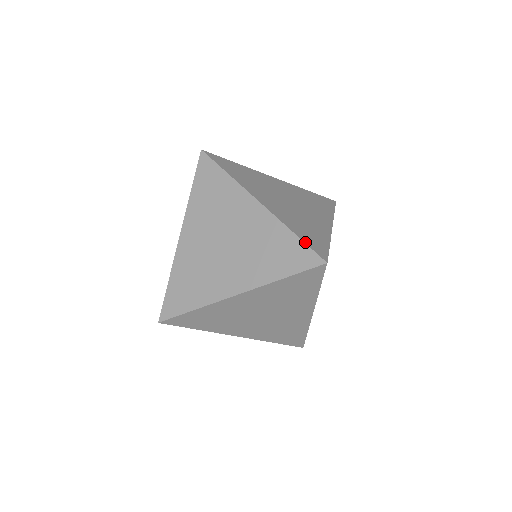
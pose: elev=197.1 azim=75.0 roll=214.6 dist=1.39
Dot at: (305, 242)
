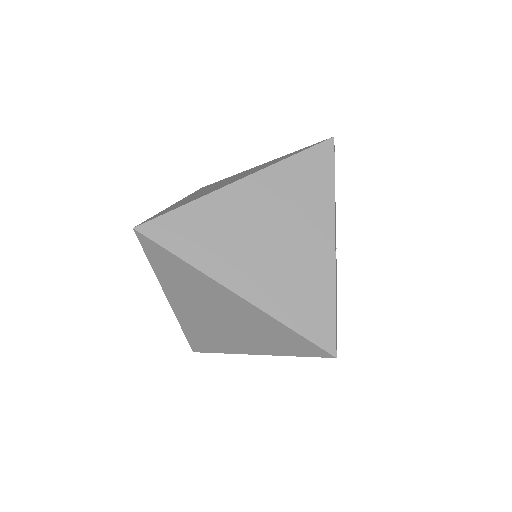
Dot at: (306, 337)
